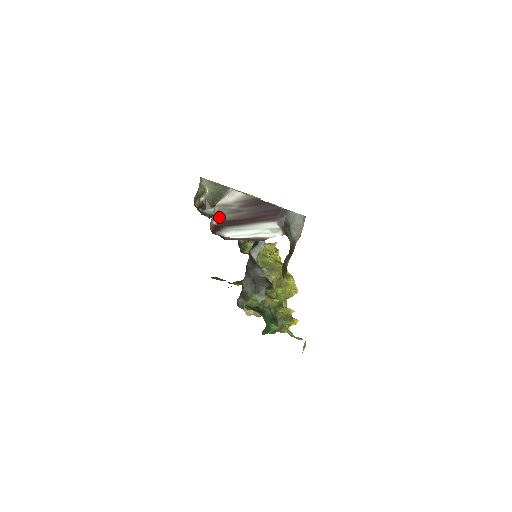
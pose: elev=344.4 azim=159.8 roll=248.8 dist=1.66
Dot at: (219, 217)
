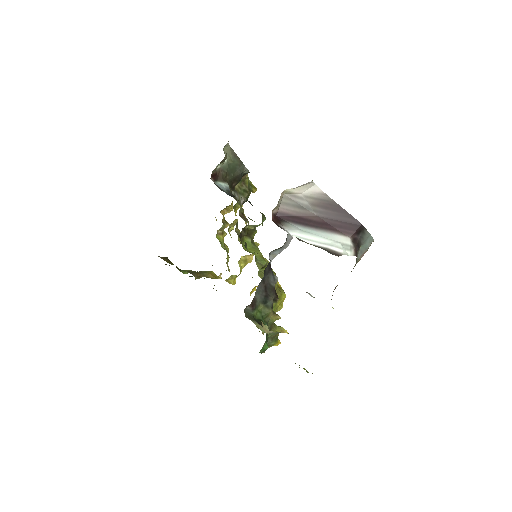
Dot at: (282, 207)
